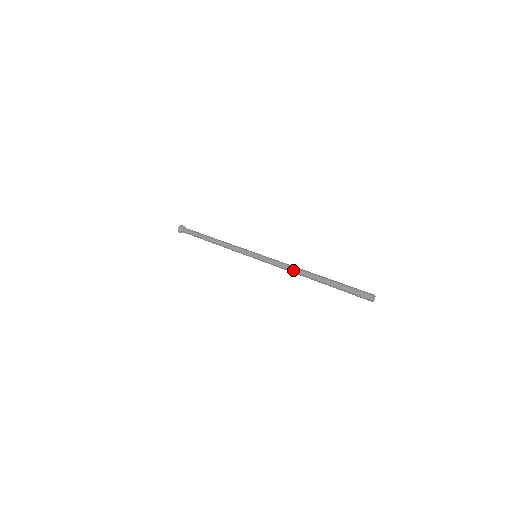
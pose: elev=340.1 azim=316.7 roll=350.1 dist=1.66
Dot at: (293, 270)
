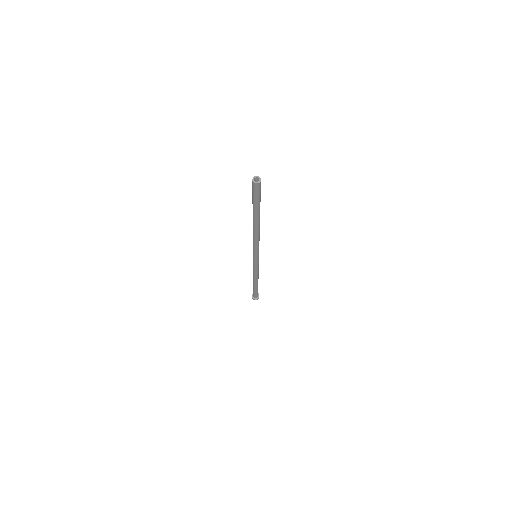
Dot at: occluded
